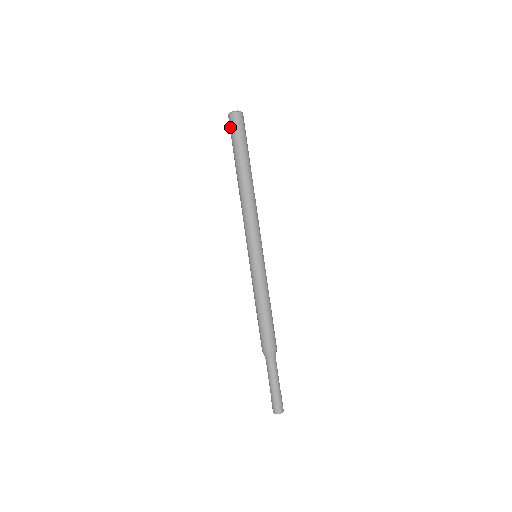
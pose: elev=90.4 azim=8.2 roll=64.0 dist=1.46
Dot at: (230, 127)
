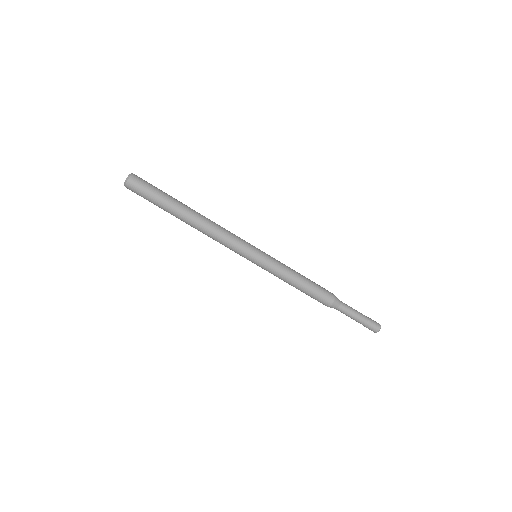
Dot at: (138, 190)
